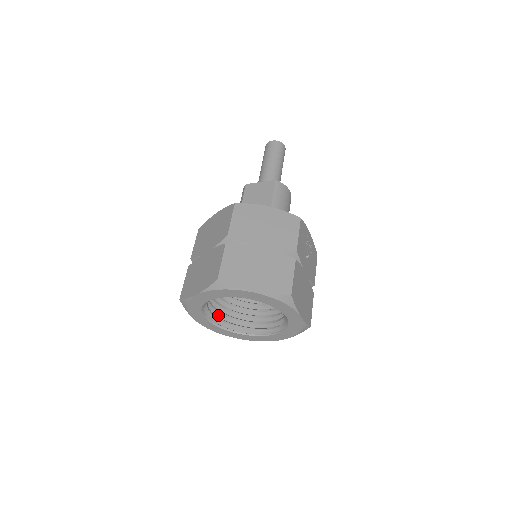
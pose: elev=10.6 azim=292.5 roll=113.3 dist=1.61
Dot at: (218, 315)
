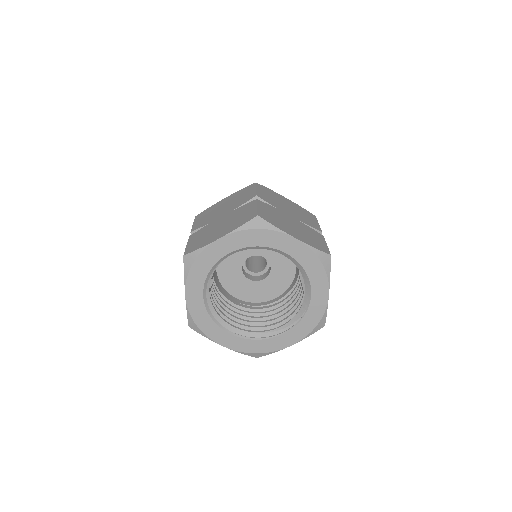
Dot at: occluded
